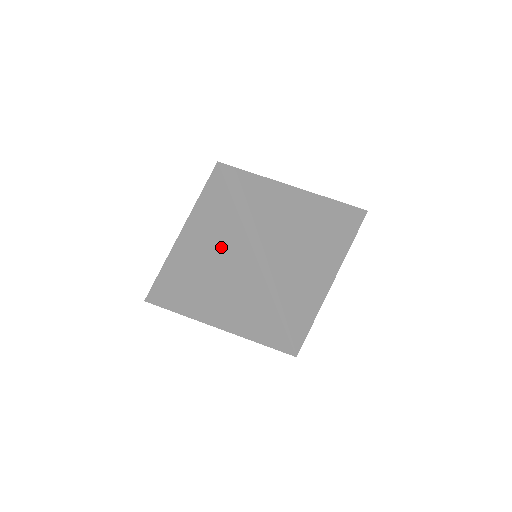
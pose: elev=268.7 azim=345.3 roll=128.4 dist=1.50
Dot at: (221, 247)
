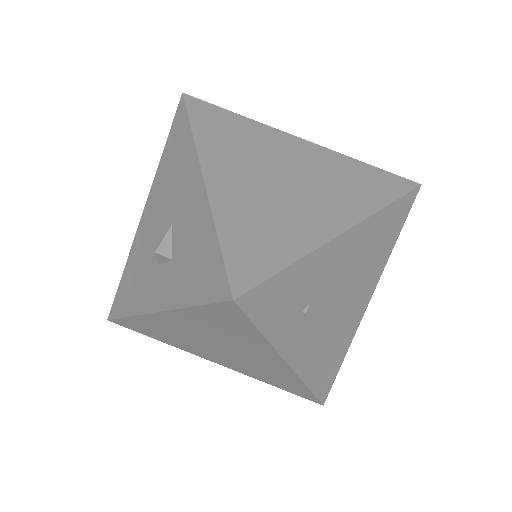
Dot at: (260, 149)
